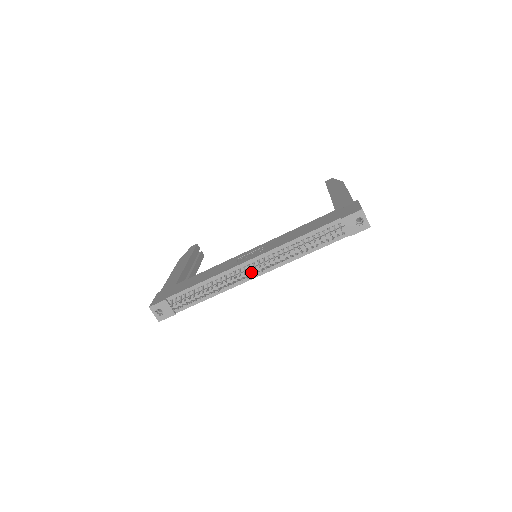
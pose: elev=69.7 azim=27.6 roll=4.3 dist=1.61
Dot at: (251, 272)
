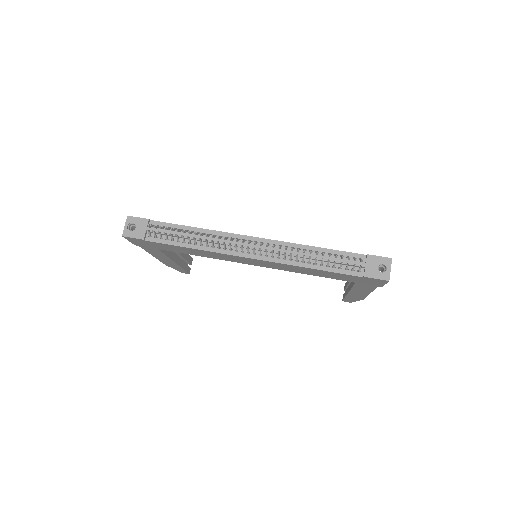
Dot at: (247, 249)
